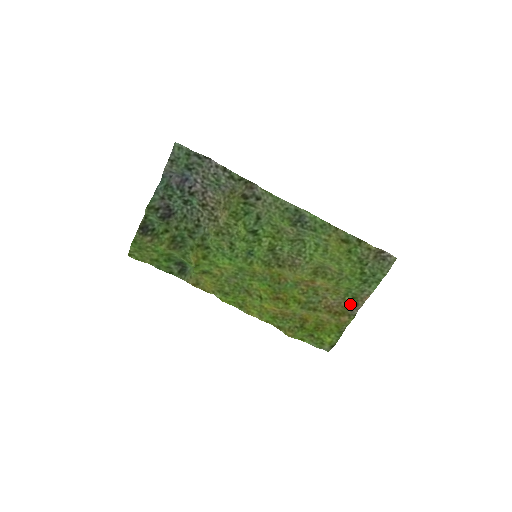
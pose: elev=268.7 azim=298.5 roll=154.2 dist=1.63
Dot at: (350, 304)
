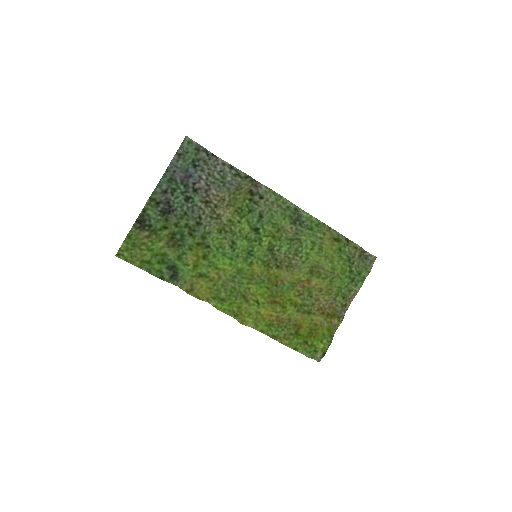
Dot at: (340, 304)
